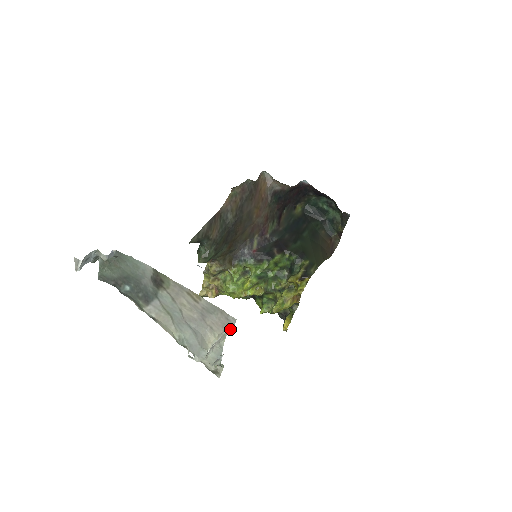
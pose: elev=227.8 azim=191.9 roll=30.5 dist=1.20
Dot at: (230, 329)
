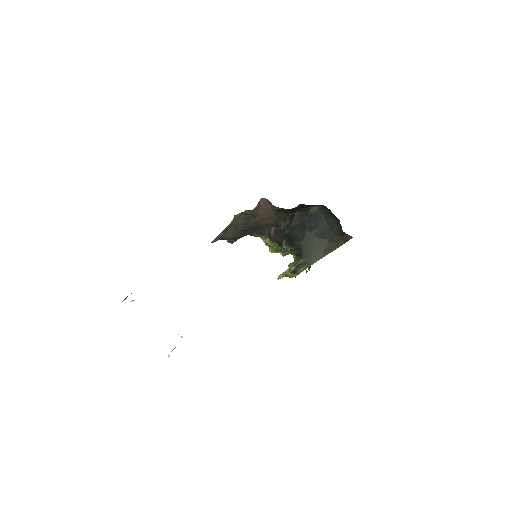
Dot at: (169, 356)
